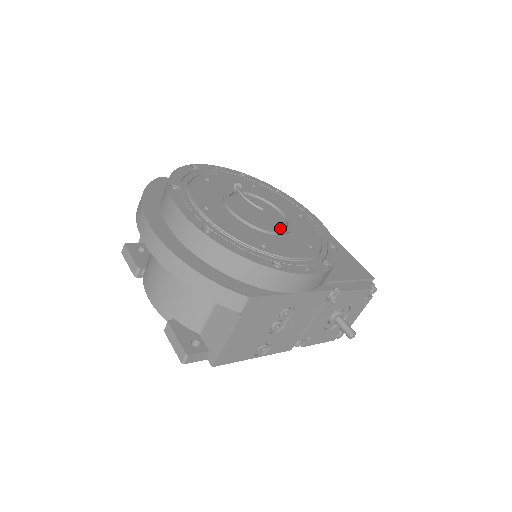
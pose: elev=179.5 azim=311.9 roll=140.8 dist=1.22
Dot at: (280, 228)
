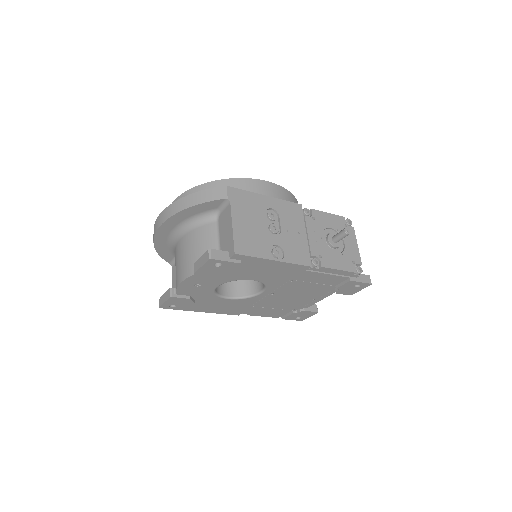
Dot at: occluded
